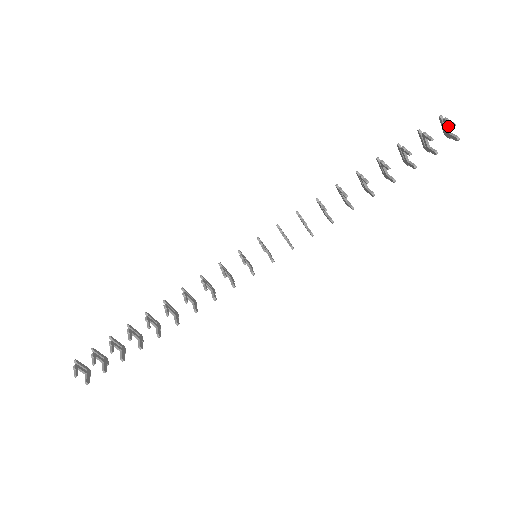
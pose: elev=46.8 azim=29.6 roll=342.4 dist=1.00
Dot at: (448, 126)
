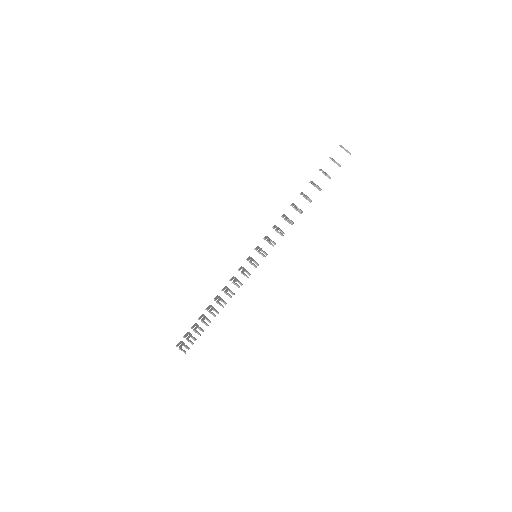
Dot at: (345, 149)
